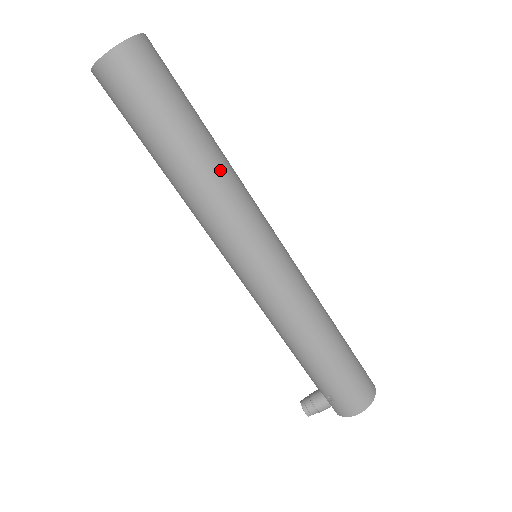
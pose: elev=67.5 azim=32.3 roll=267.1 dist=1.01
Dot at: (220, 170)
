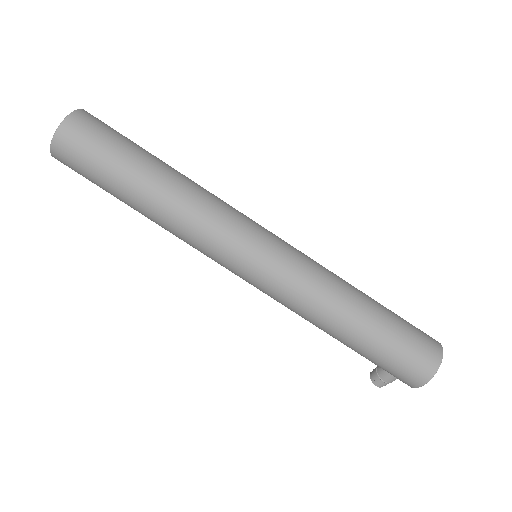
Dot at: (176, 200)
